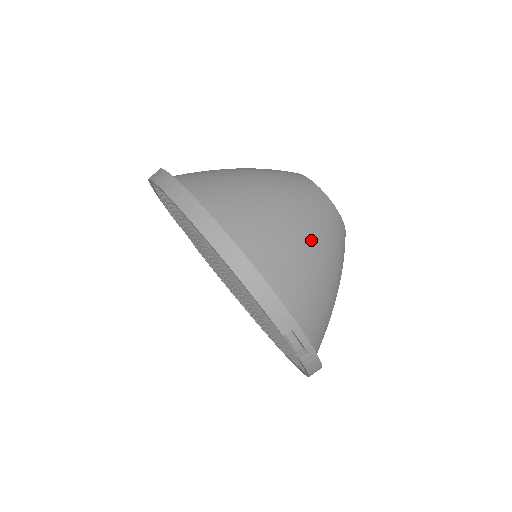
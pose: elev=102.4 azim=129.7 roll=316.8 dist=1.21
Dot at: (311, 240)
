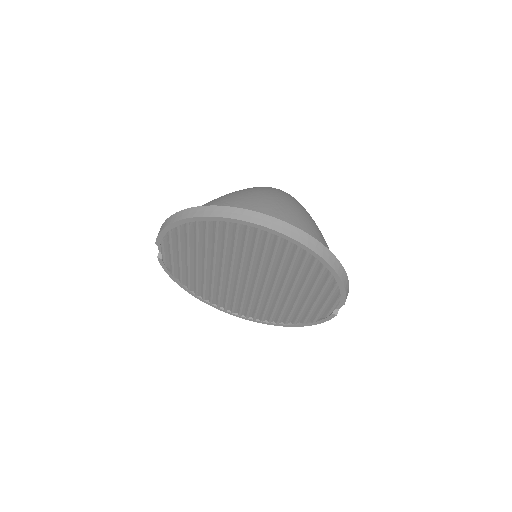
Dot at: occluded
